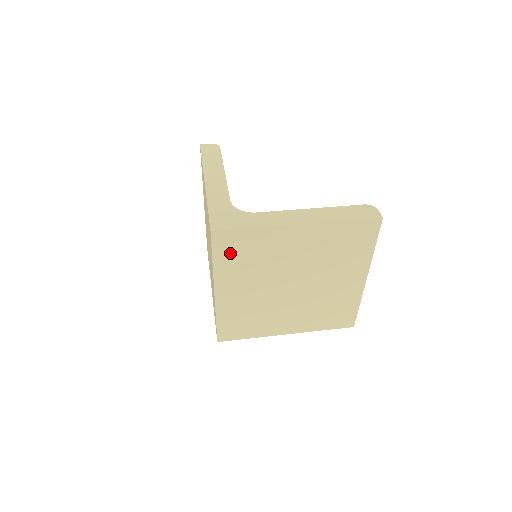
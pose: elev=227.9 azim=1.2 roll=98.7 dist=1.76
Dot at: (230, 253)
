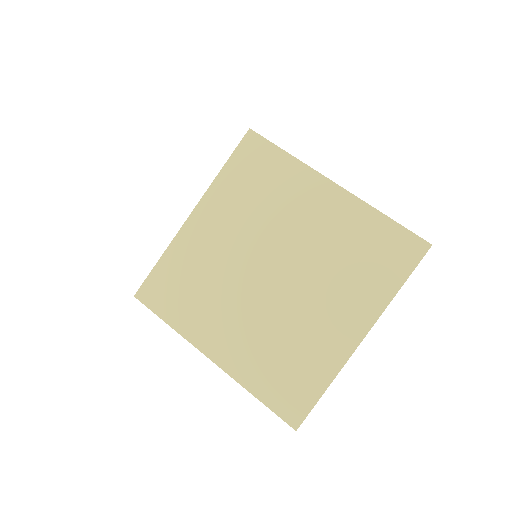
Dot at: (246, 170)
